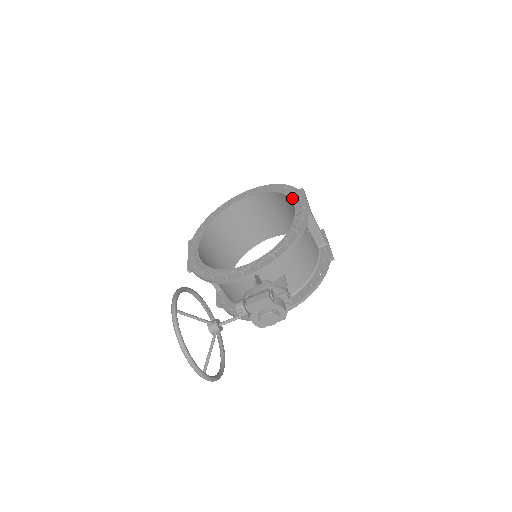
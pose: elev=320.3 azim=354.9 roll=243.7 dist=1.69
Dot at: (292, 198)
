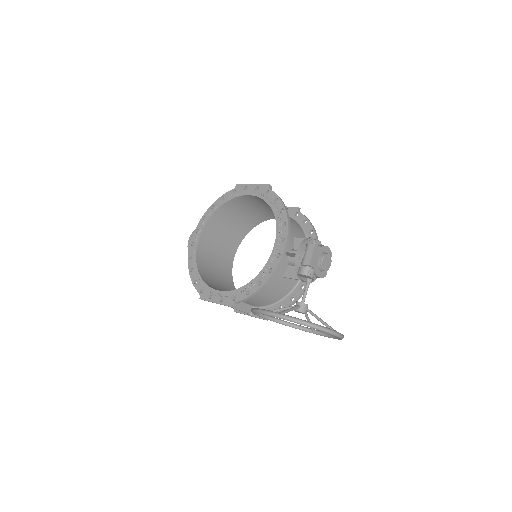
Dot at: (239, 195)
